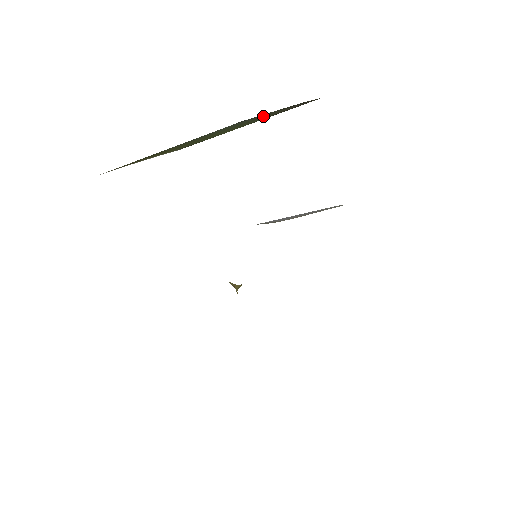
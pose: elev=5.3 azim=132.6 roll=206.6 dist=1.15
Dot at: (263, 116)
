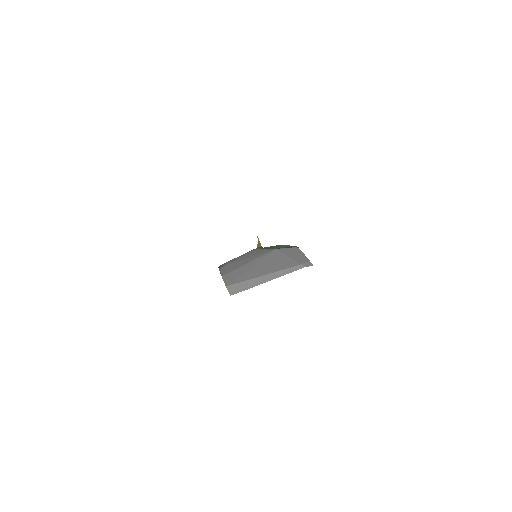
Dot at: occluded
